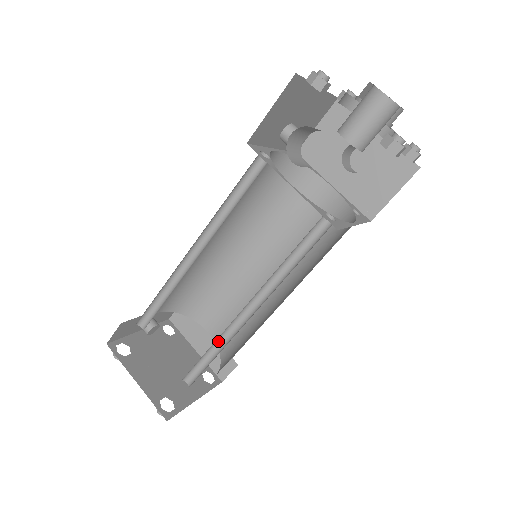
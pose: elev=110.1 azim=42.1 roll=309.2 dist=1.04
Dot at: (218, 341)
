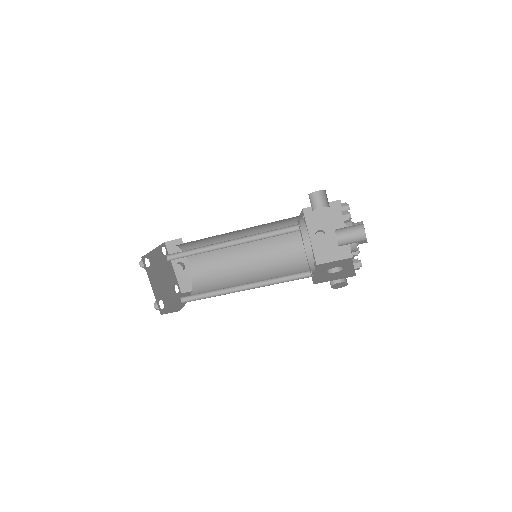
Dot at: (203, 251)
